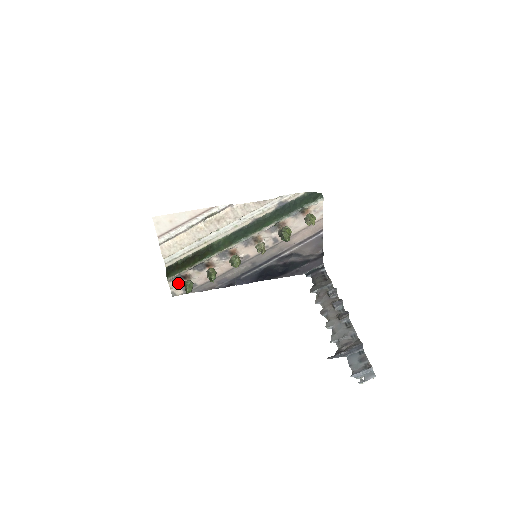
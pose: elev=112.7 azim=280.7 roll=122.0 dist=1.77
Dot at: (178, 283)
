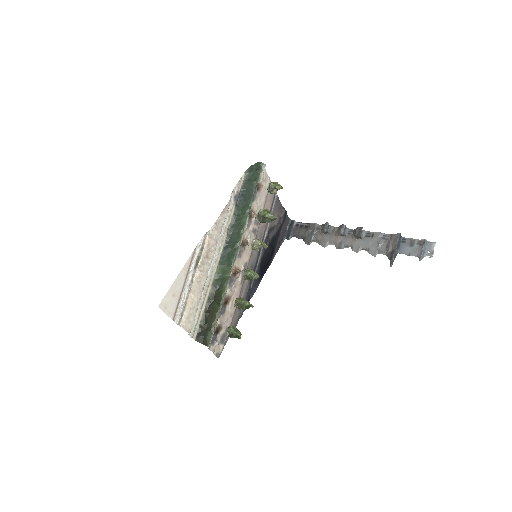
Dot at: (216, 342)
